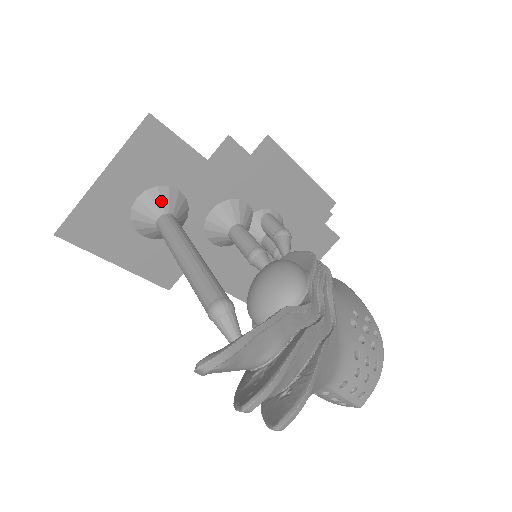
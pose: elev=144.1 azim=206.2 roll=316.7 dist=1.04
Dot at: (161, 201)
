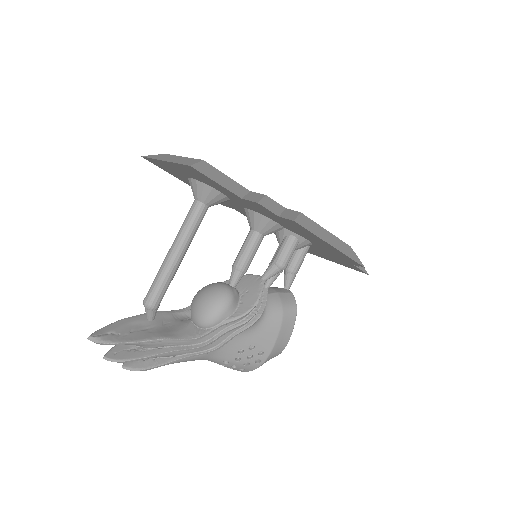
Dot at: (202, 193)
